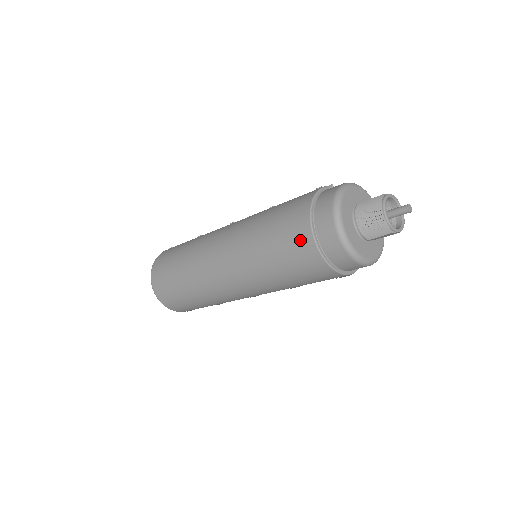
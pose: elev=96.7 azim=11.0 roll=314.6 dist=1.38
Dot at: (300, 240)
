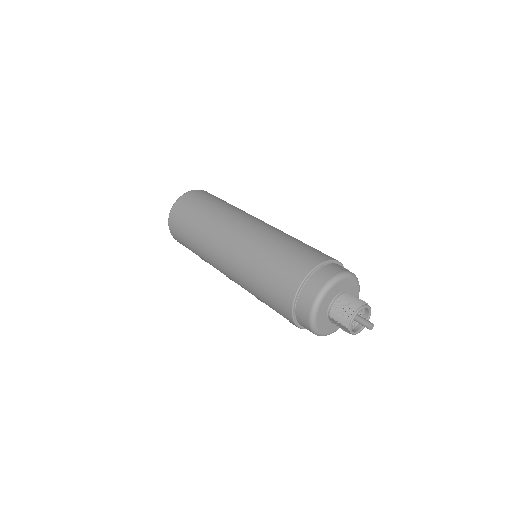
Dot at: (297, 270)
